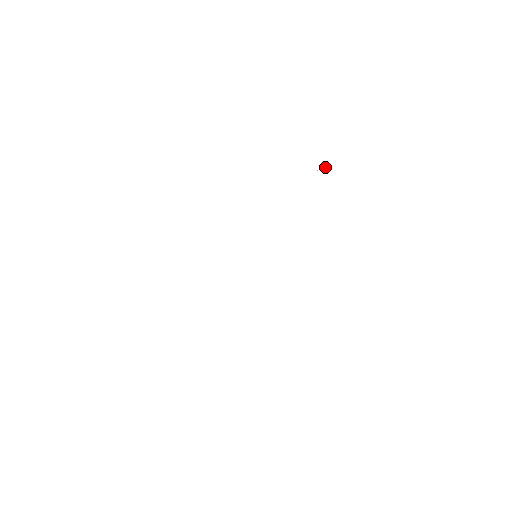
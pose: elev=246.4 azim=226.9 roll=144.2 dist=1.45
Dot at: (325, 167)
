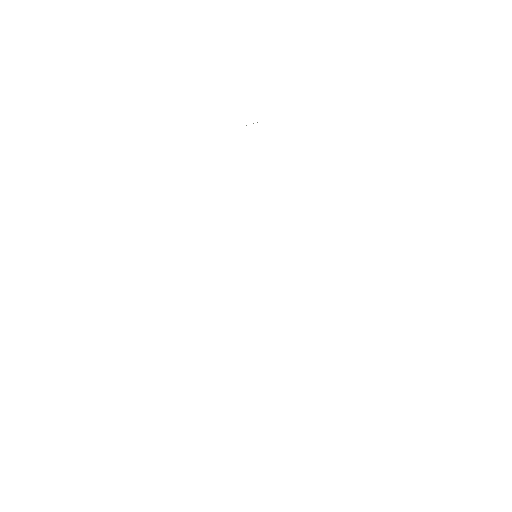
Dot at: occluded
